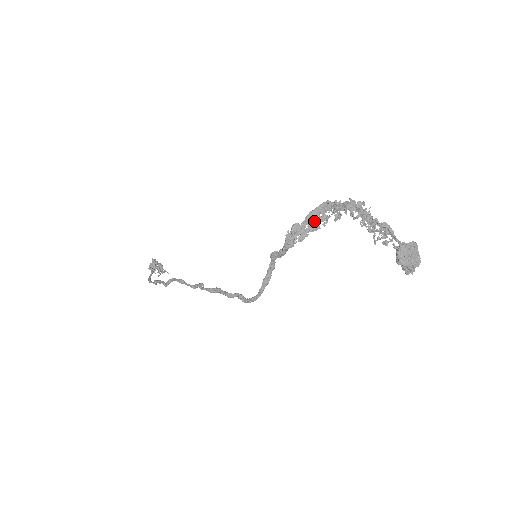
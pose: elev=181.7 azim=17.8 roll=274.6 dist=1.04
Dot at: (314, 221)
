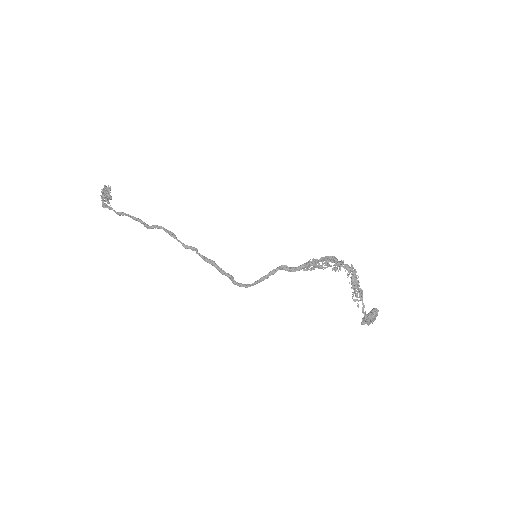
Dot at: (322, 263)
